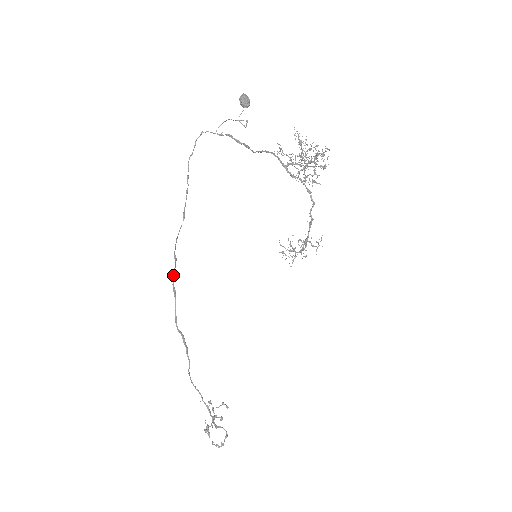
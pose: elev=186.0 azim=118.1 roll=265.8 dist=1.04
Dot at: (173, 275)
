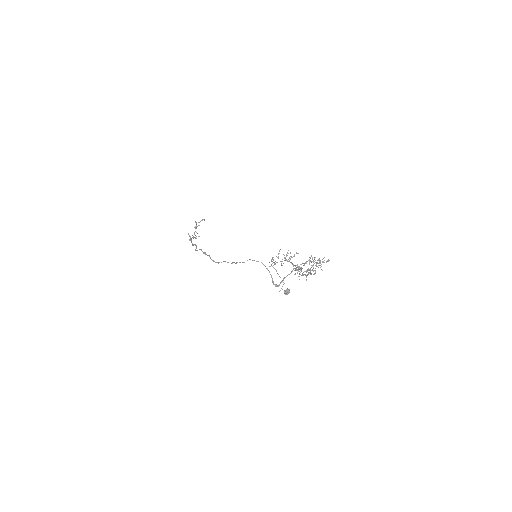
Dot at: occluded
